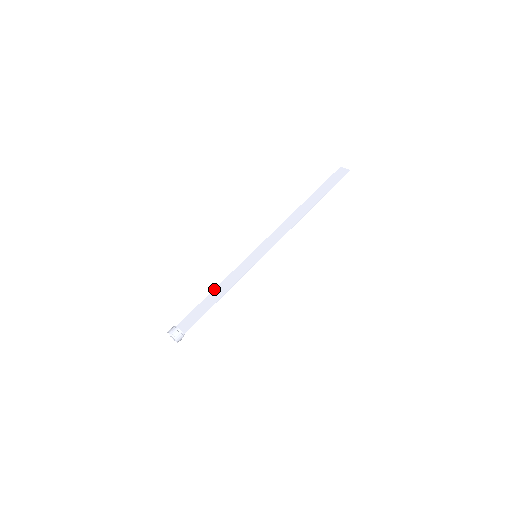
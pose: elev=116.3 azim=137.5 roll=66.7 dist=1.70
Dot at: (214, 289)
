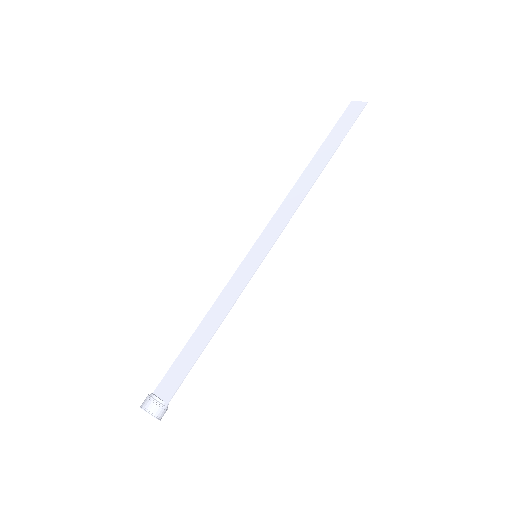
Dot at: (202, 320)
